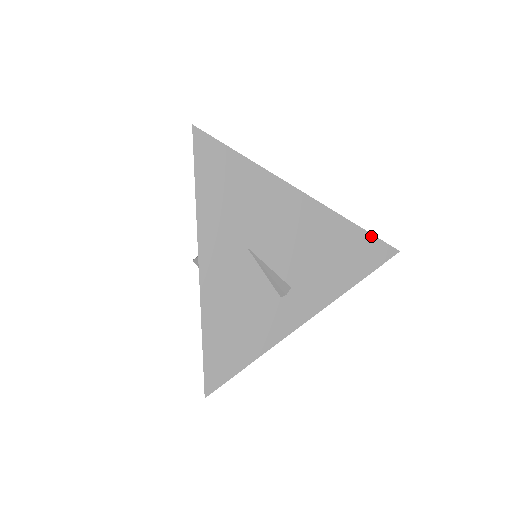
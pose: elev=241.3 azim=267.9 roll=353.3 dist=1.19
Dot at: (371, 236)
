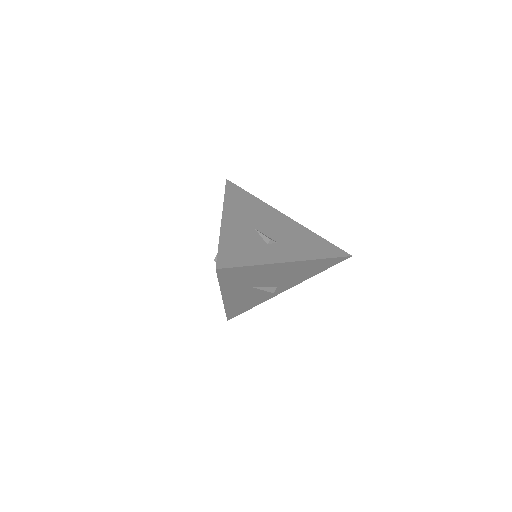
Dot at: (334, 258)
